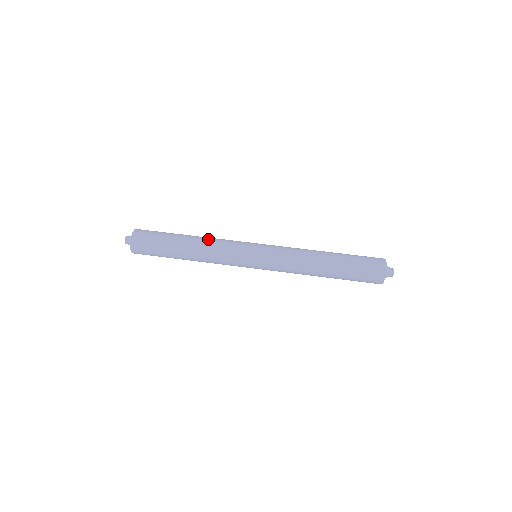
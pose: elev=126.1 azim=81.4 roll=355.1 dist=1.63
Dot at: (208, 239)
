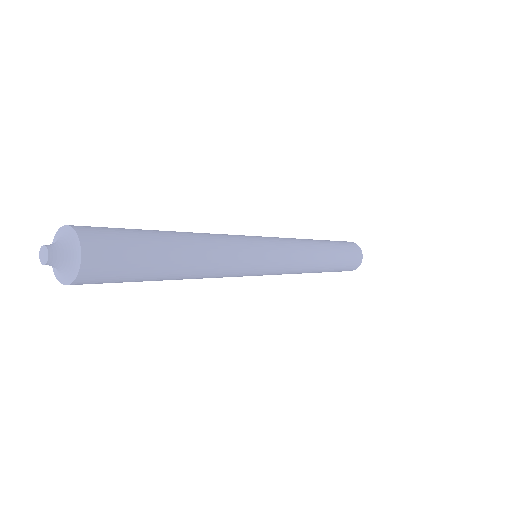
Dot at: occluded
